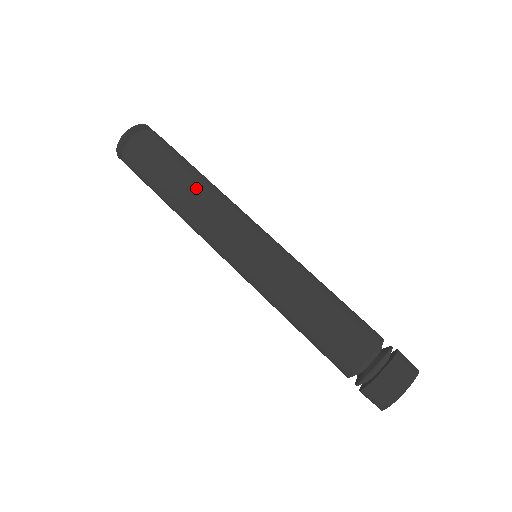
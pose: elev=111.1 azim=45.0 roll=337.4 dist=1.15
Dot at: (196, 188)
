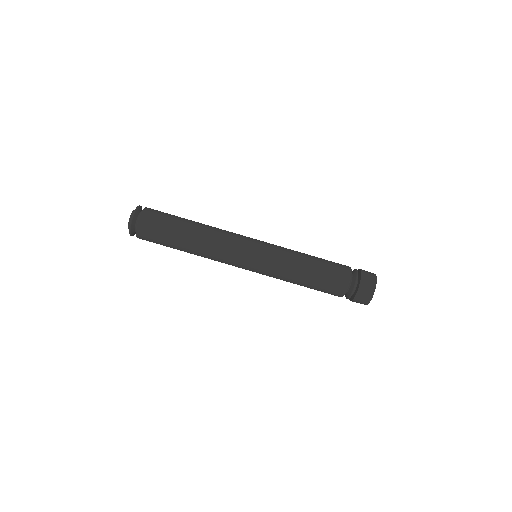
Dot at: (201, 234)
